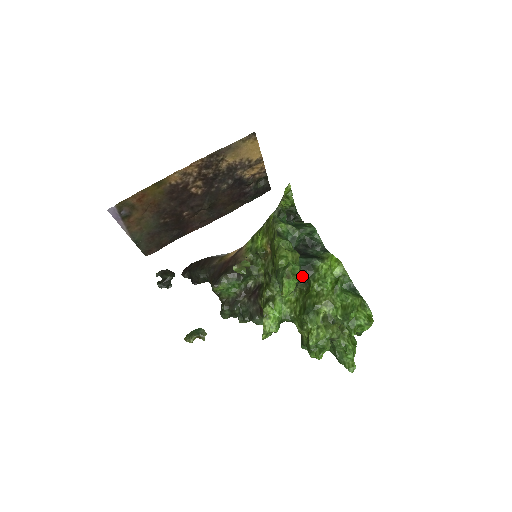
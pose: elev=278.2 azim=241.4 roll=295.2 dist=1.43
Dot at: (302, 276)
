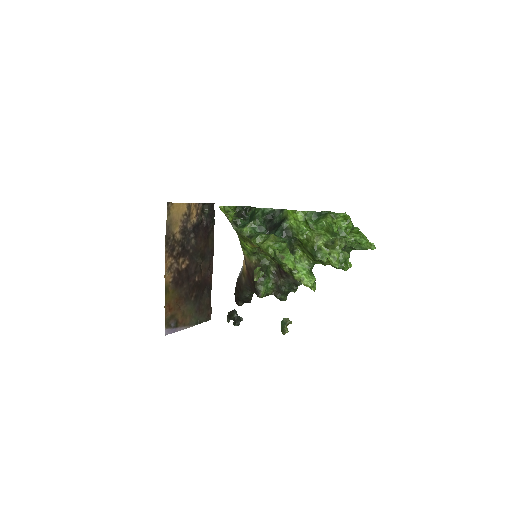
Dot at: (289, 240)
